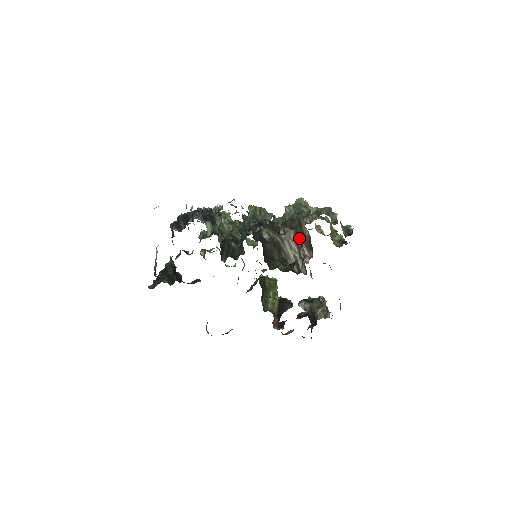
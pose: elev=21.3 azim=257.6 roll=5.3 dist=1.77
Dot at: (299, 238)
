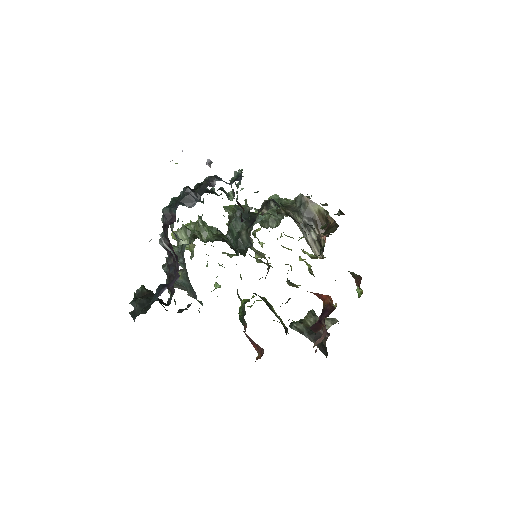
Dot at: (305, 219)
